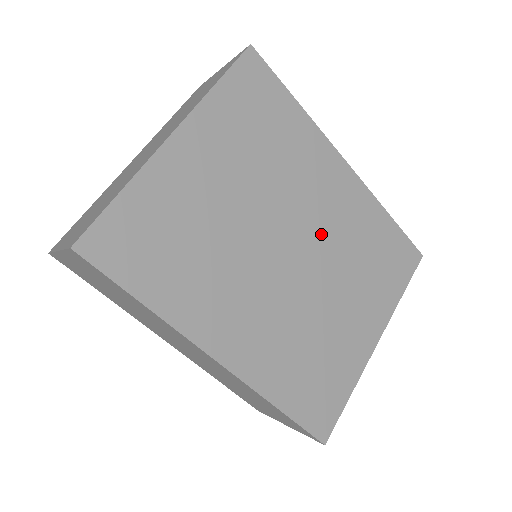
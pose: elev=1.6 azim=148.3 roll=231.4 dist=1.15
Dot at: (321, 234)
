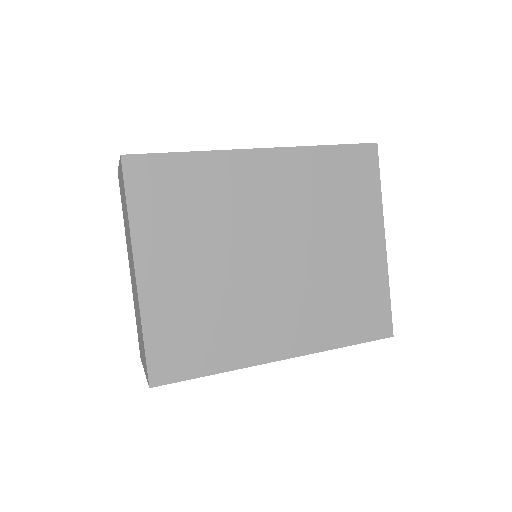
Dot at: (284, 220)
